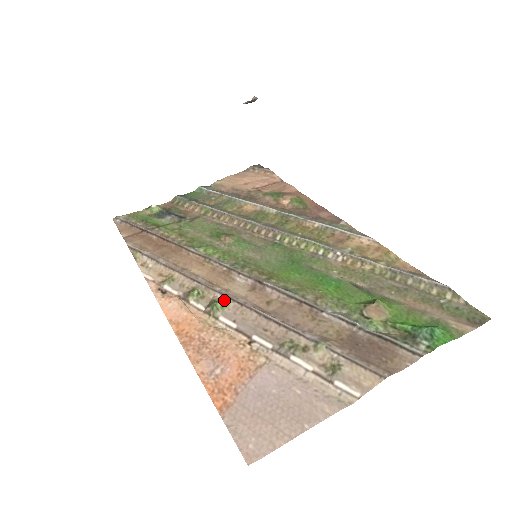
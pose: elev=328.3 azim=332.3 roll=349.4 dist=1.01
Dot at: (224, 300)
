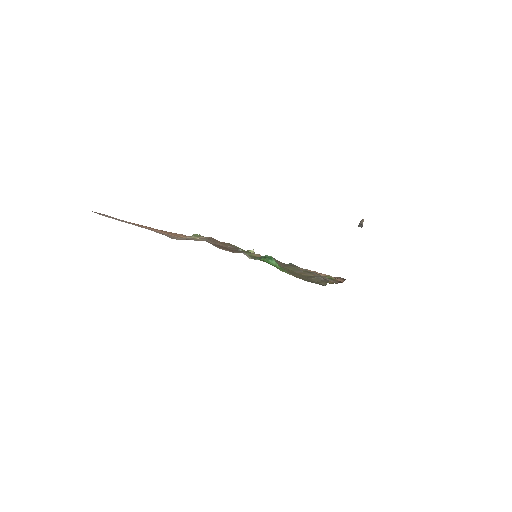
Dot at: occluded
